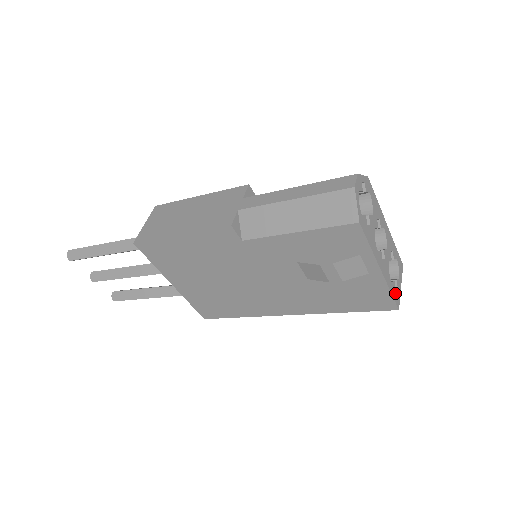
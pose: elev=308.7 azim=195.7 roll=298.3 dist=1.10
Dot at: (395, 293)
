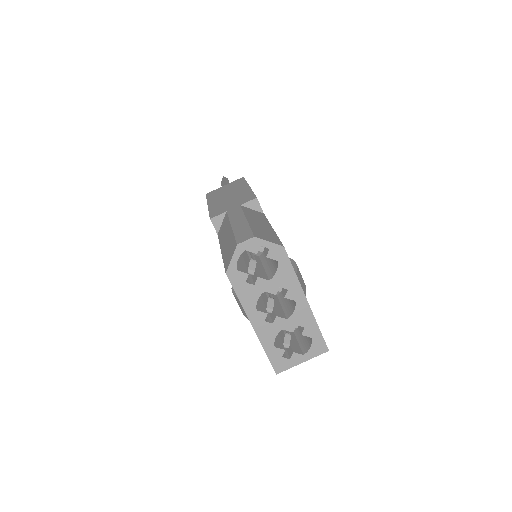
Dot at: (278, 359)
